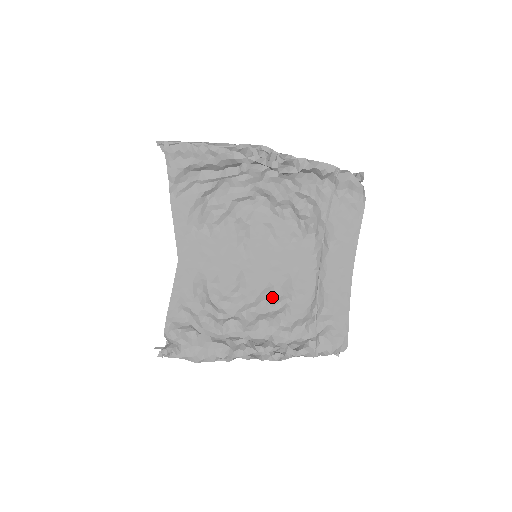
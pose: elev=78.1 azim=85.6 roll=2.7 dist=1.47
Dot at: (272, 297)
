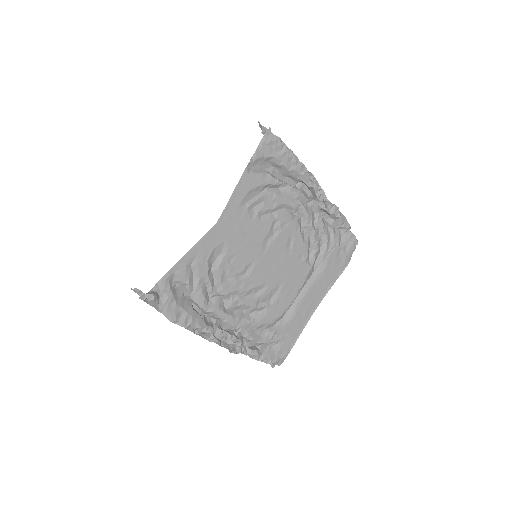
Dot at: (261, 295)
